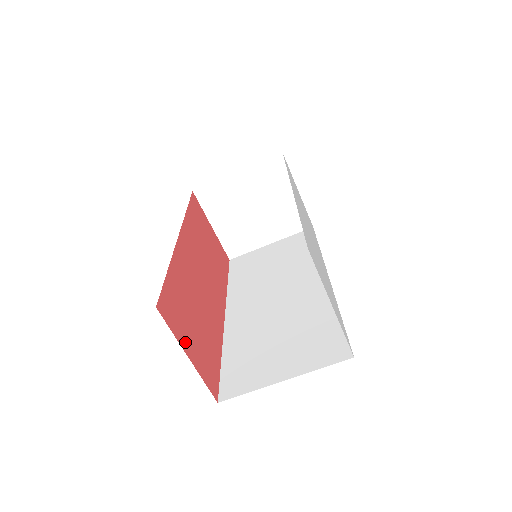
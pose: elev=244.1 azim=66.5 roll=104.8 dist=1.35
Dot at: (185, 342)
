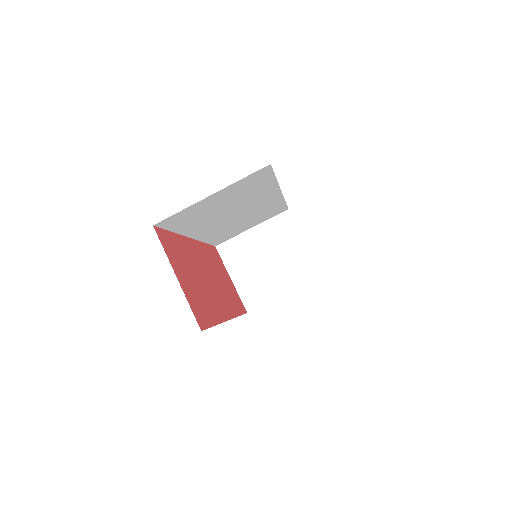
Dot at: (176, 269)
